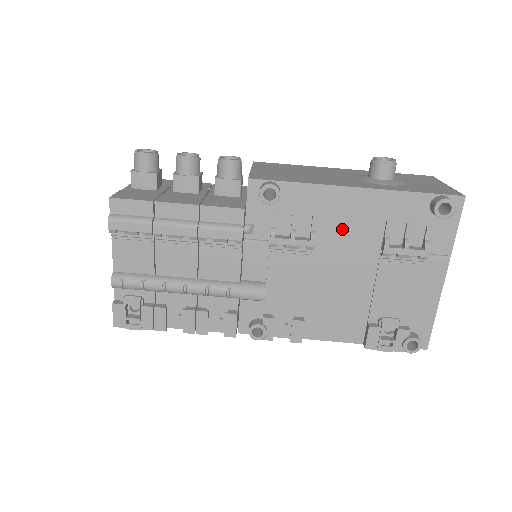
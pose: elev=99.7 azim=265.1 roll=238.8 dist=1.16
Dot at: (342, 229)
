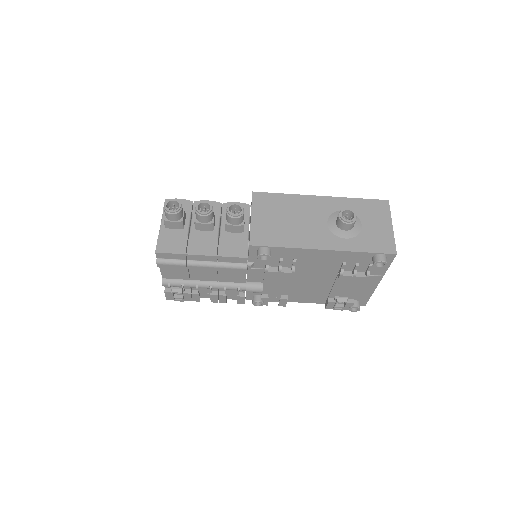
Dot at: (313, 265)
